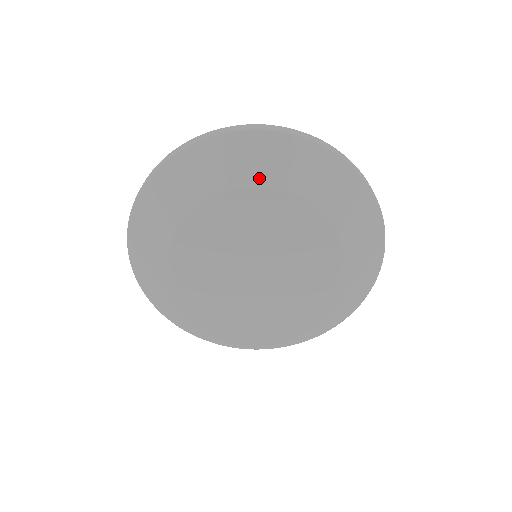
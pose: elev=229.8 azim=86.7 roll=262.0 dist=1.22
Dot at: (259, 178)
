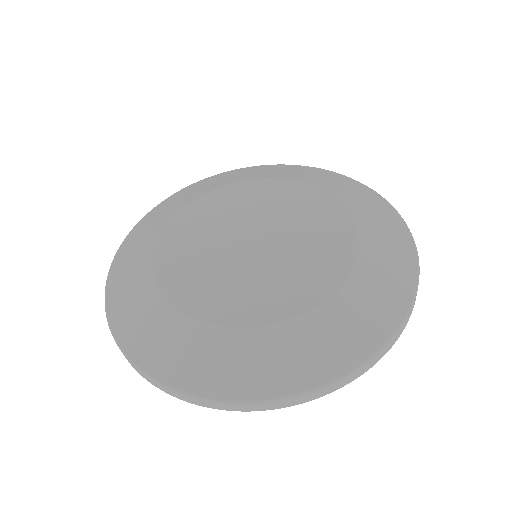
Dot at: (256, 177)
